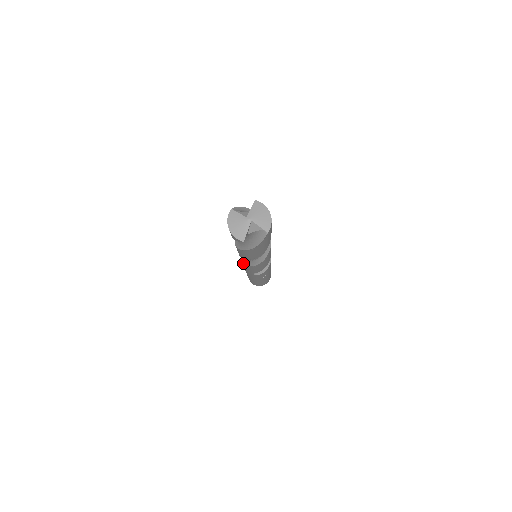
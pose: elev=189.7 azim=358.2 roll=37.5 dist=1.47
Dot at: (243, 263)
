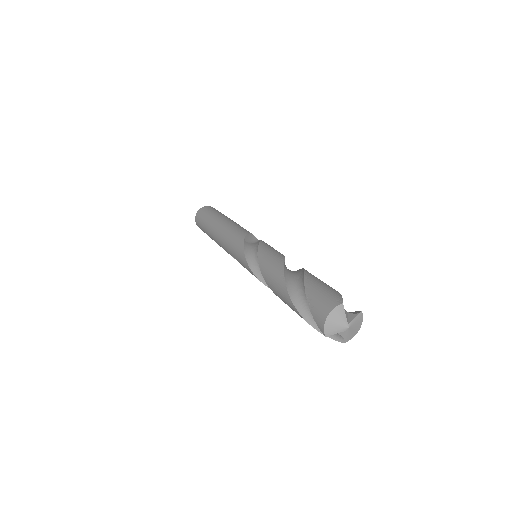
Dot at: (246, 259)
